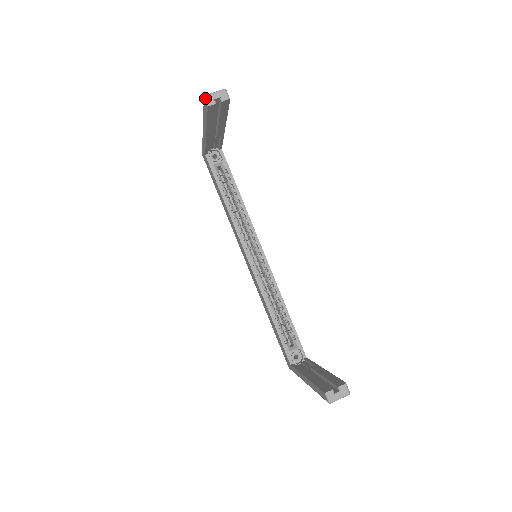
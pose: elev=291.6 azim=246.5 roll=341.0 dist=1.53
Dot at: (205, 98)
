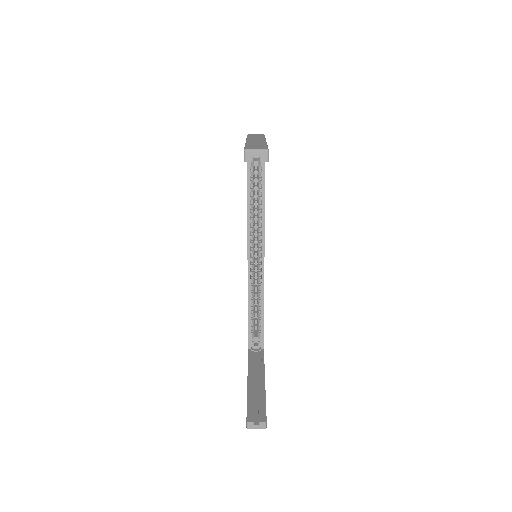
Dot at: (245, 152)
